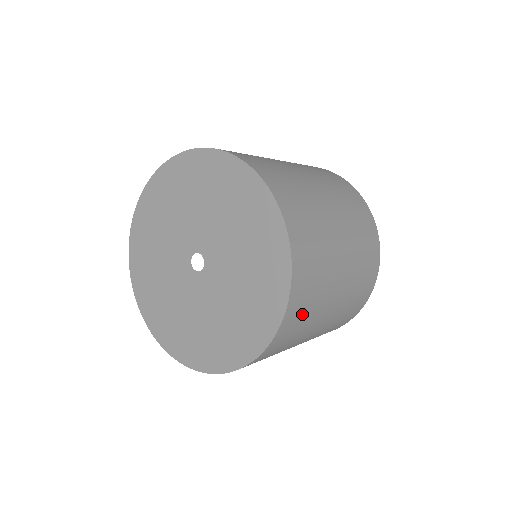
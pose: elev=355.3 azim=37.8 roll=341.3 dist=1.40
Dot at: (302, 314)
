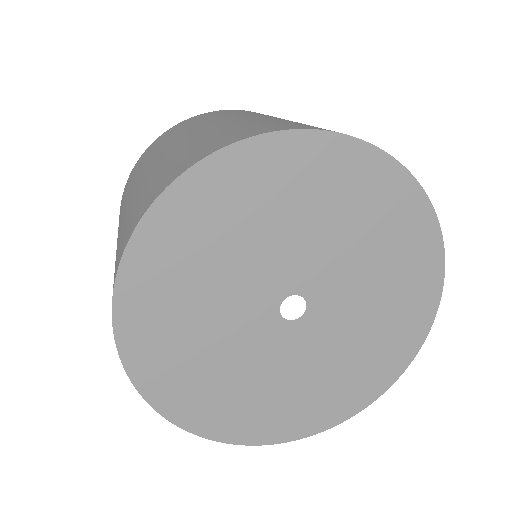
Dot at: occluded
